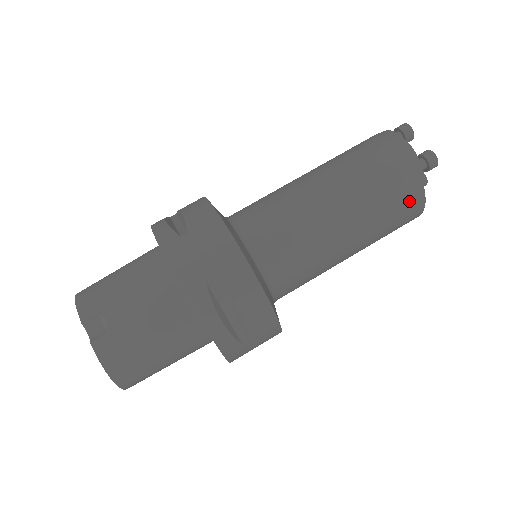
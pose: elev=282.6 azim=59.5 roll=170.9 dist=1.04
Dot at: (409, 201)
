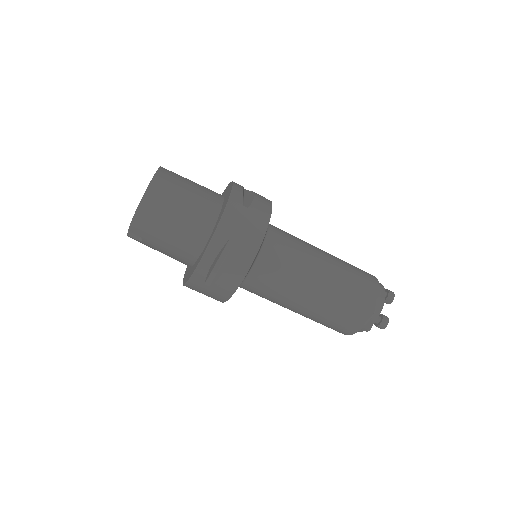
Dot at: occluded
